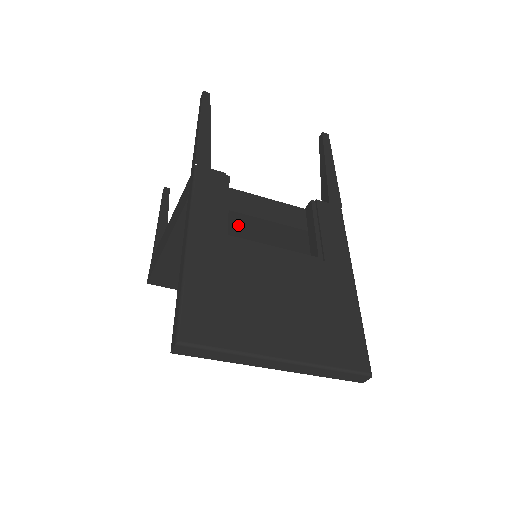
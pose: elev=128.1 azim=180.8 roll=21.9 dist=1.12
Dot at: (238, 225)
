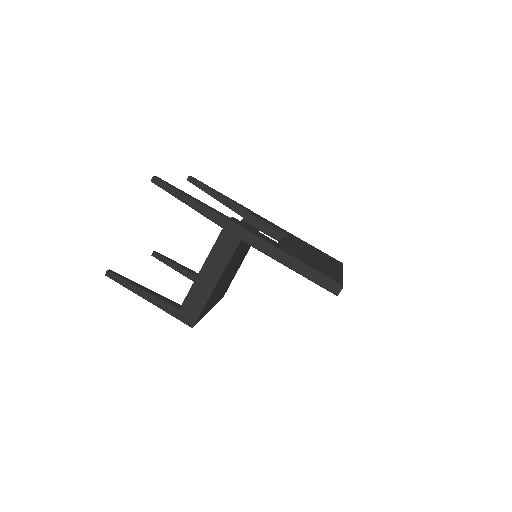
Dot at: (244, 244)
